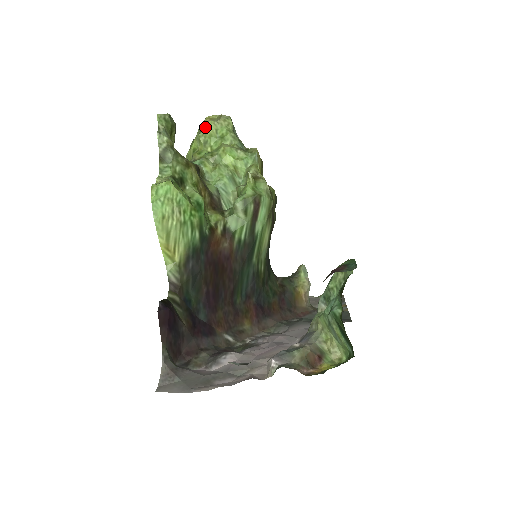
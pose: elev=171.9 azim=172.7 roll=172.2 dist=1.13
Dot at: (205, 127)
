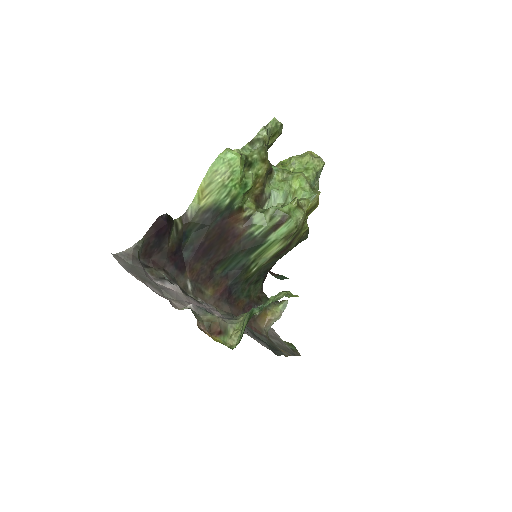
Dot at: (303, 155)
